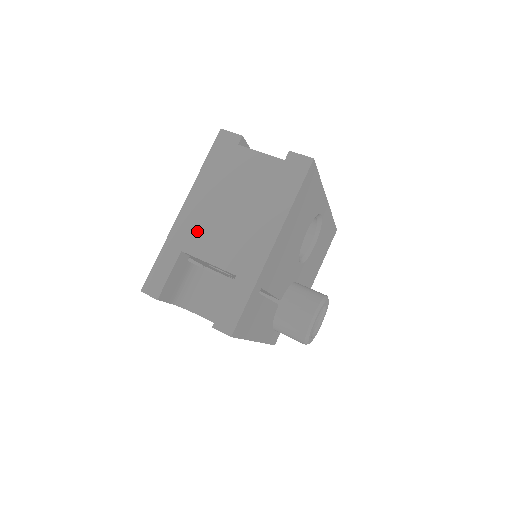
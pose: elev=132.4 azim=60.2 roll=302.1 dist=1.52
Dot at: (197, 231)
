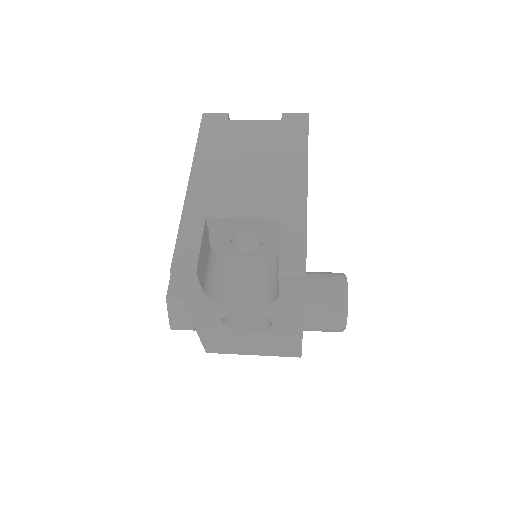
Dot at: (216, 196)
